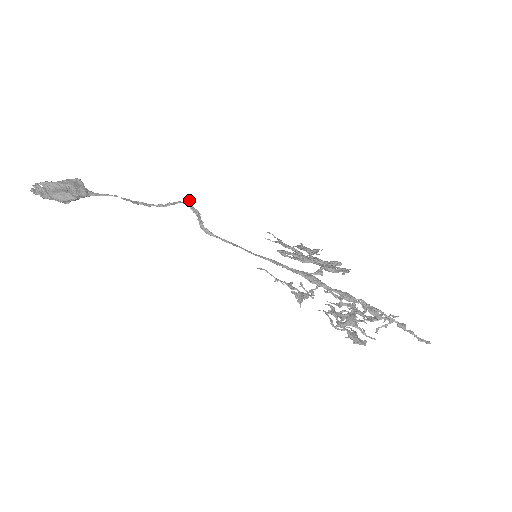
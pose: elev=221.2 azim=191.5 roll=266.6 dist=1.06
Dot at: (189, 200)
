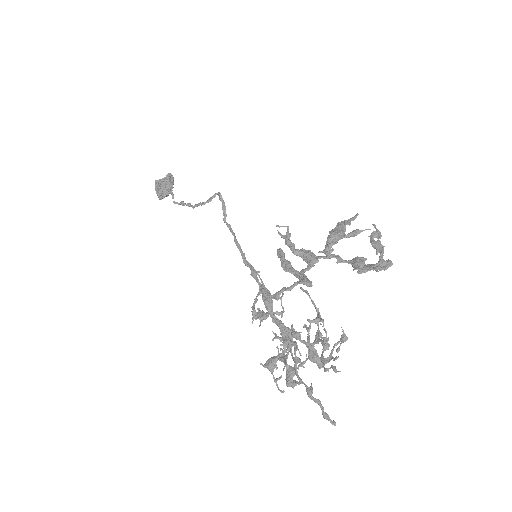
Dot at: (211, 198)
